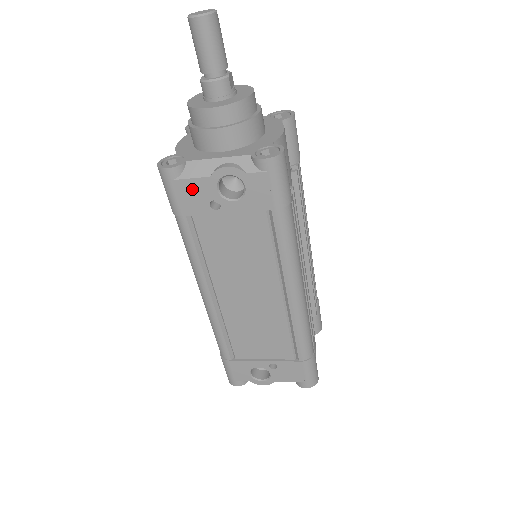
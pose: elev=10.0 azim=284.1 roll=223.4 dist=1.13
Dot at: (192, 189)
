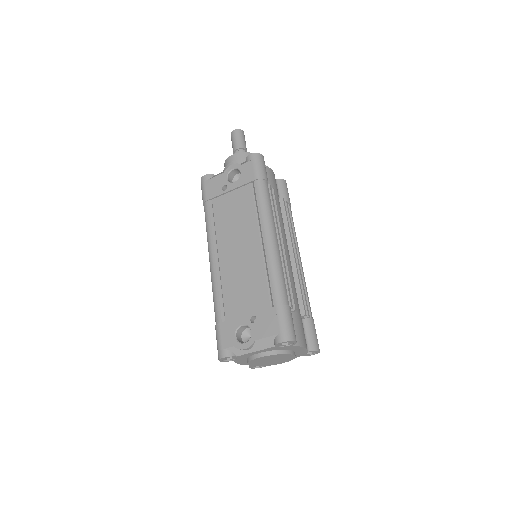
Dot at: (214, 183)
